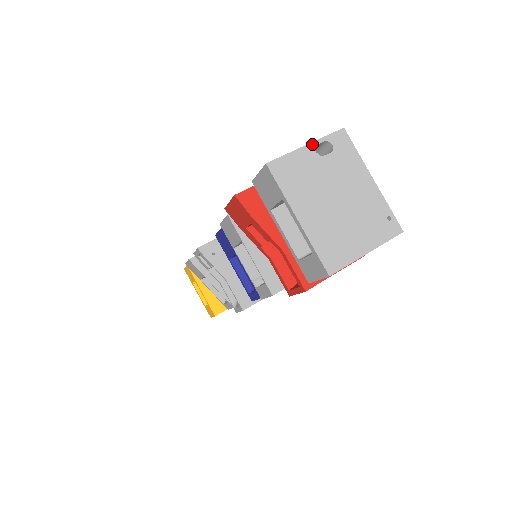
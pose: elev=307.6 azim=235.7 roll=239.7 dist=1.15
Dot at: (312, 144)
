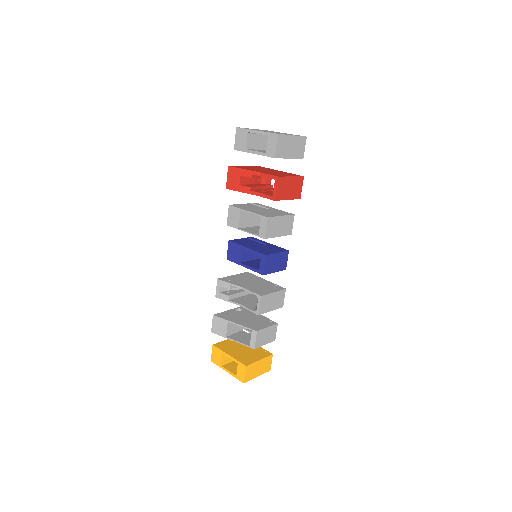
Dot at: occluded
